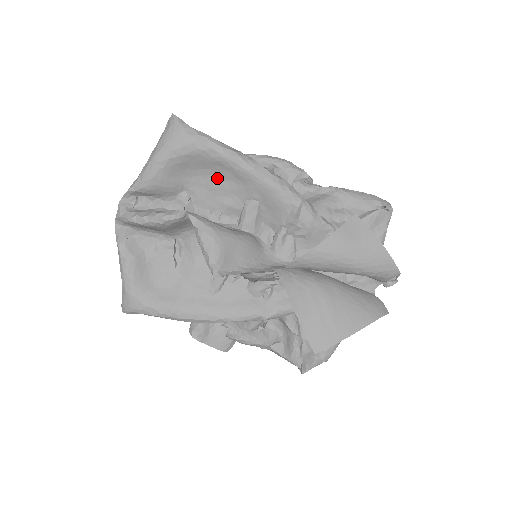
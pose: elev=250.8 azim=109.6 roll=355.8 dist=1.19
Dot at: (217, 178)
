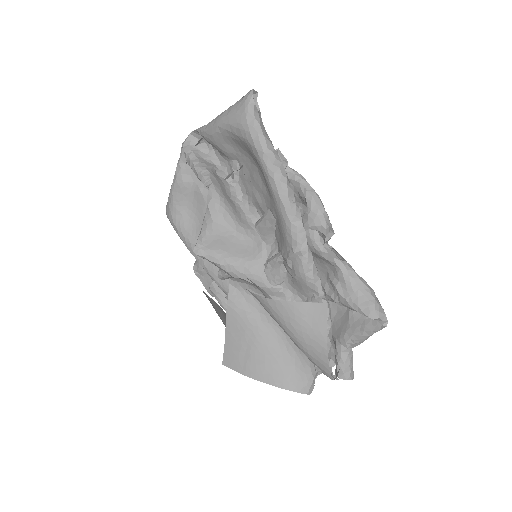
Dot at: (257, 172)
